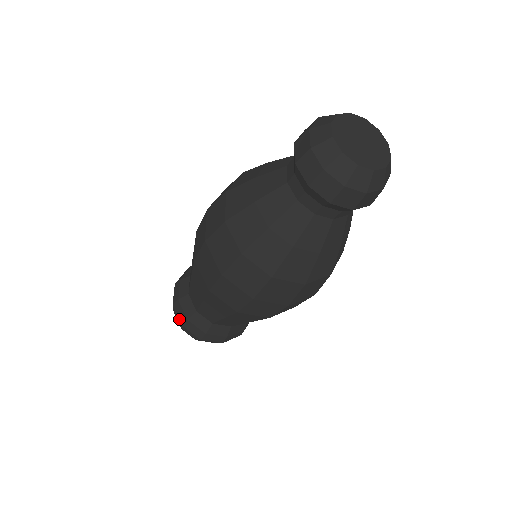
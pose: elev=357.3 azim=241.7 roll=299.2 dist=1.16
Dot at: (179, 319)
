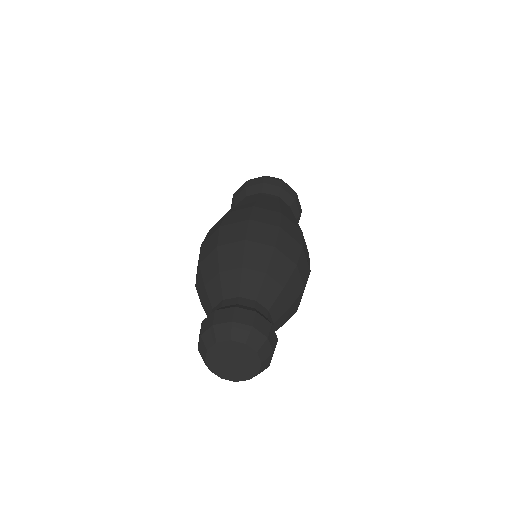
Dot at: occluded
